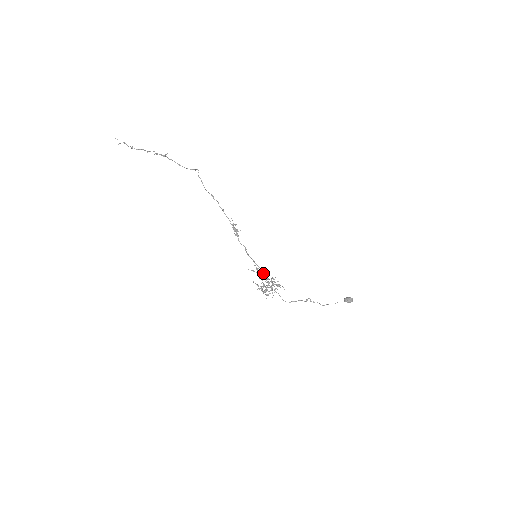
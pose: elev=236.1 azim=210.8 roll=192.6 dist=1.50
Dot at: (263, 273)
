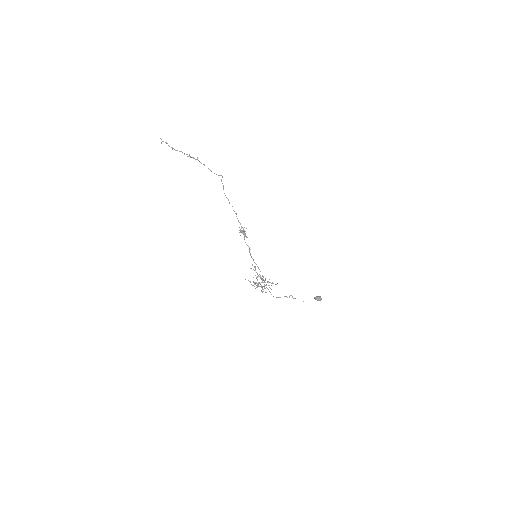
Dot at: (260, 271)
